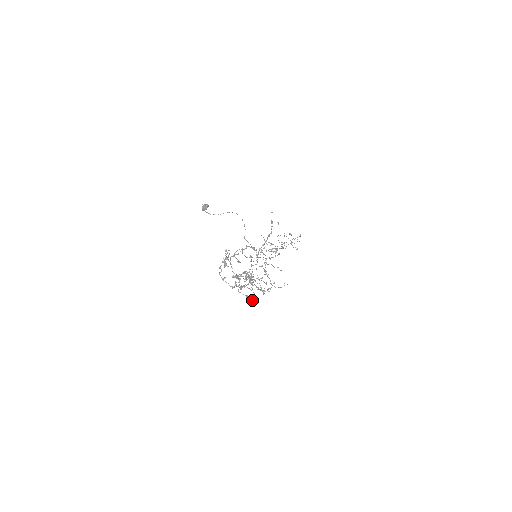
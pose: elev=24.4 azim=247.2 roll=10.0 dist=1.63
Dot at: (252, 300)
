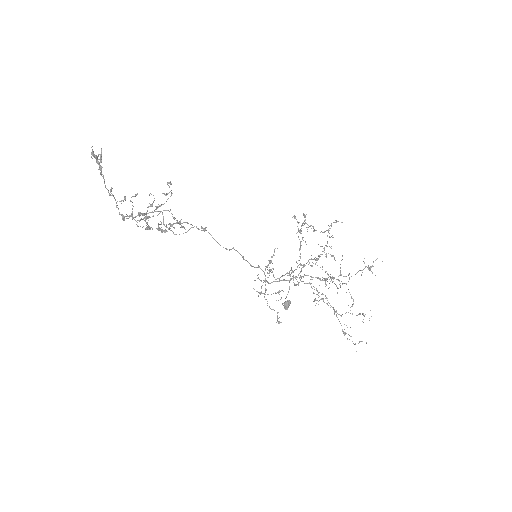
Dot at: occluded
